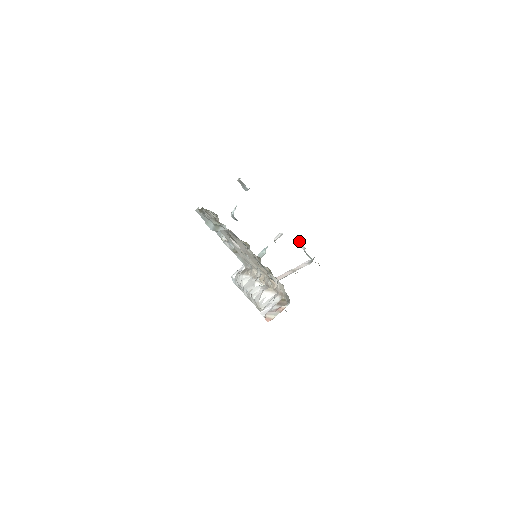
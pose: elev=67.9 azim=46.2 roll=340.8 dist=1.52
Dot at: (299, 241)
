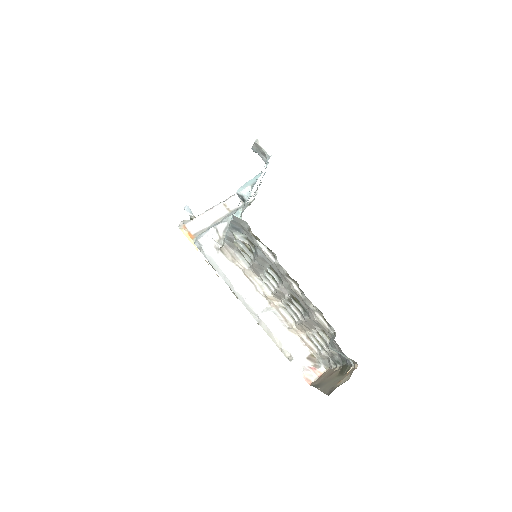
Dot at: occluded
